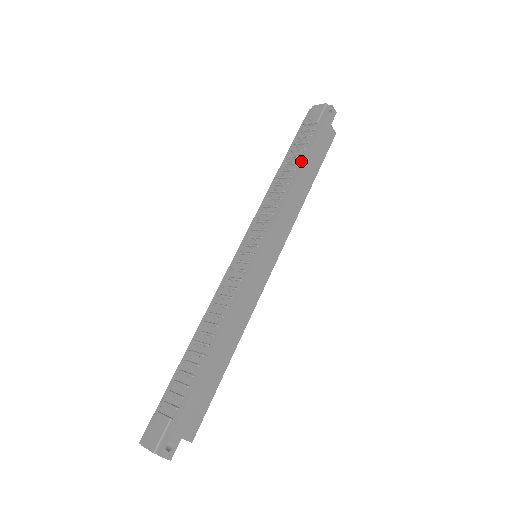
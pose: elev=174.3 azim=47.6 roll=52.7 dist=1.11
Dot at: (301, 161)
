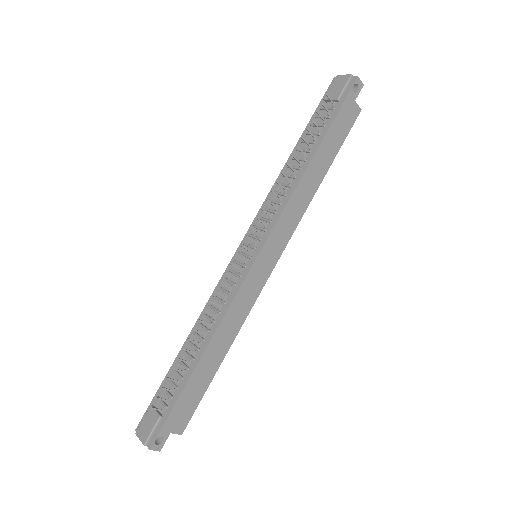
Dot at: (313, 150)
